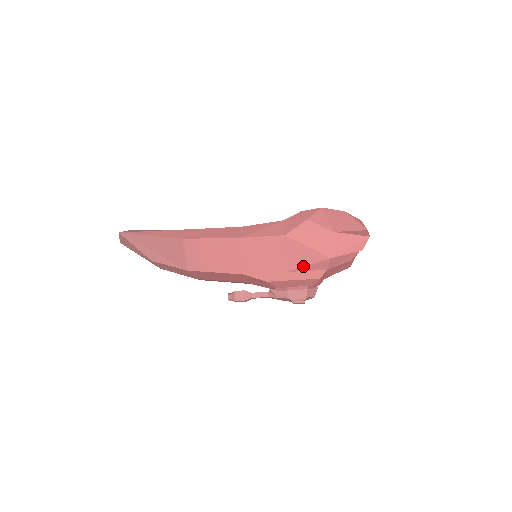
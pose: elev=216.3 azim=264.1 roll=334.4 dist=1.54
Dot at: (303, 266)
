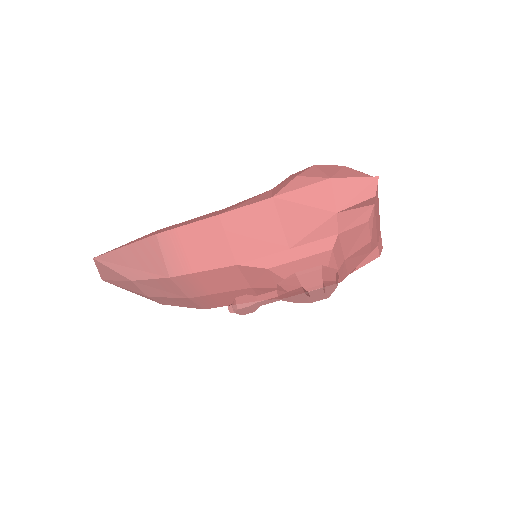
Dot at: (306, 235)
